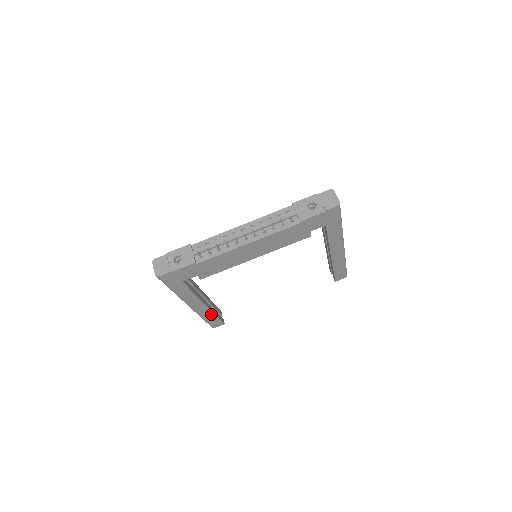
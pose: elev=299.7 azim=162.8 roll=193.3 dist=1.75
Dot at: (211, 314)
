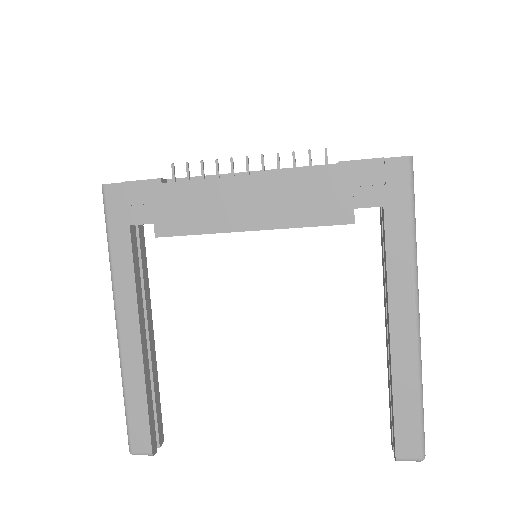
Dot at: (141, 386)
